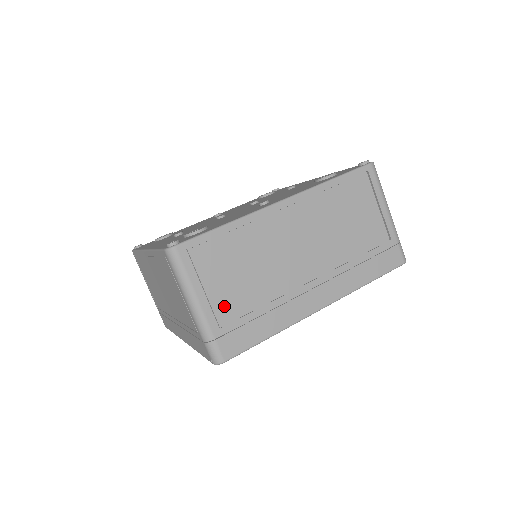
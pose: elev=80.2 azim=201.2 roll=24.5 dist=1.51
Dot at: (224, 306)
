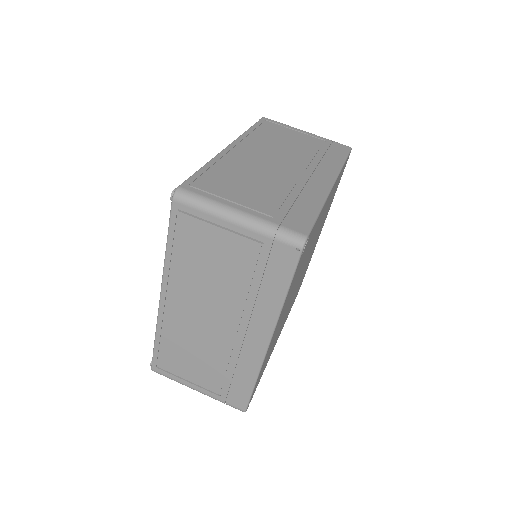
Dot at: (260, 205)
